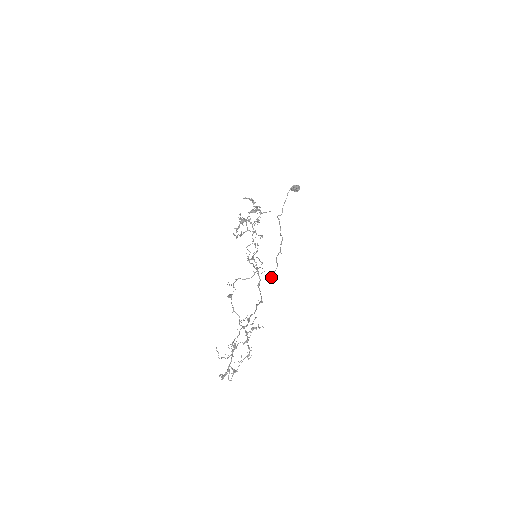
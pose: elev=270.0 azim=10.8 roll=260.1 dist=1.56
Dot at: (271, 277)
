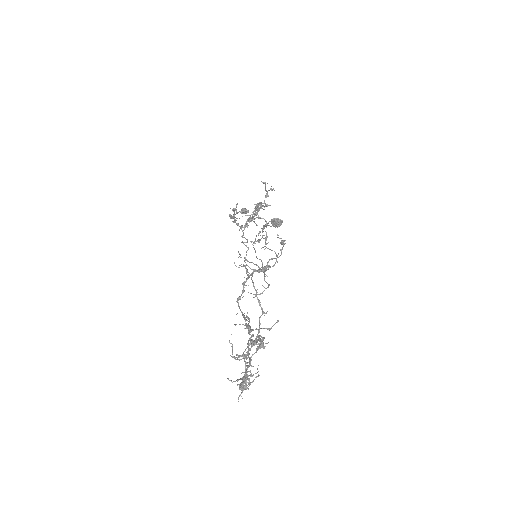
Dot at: (260, 294)
